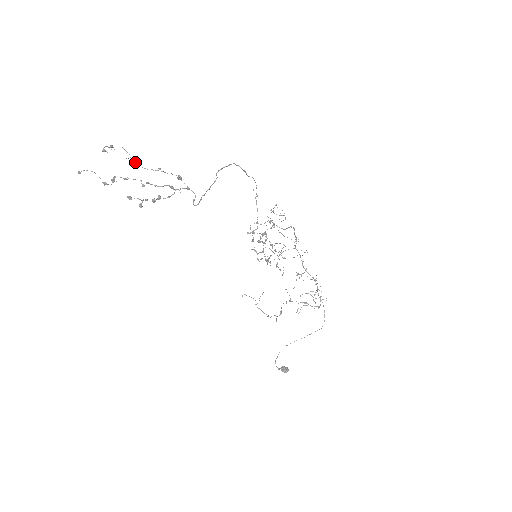
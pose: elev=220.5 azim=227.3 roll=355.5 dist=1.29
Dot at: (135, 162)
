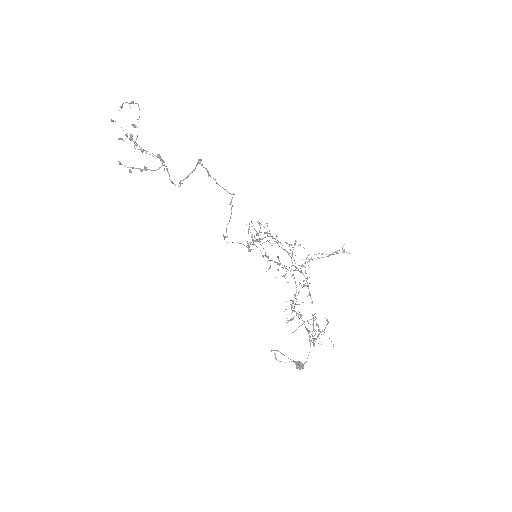
Dot at: occluded
